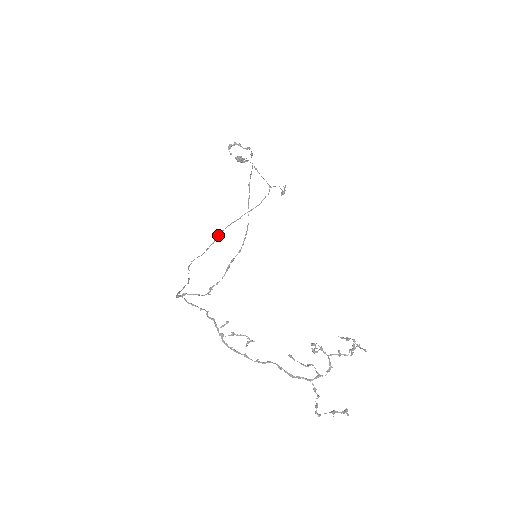
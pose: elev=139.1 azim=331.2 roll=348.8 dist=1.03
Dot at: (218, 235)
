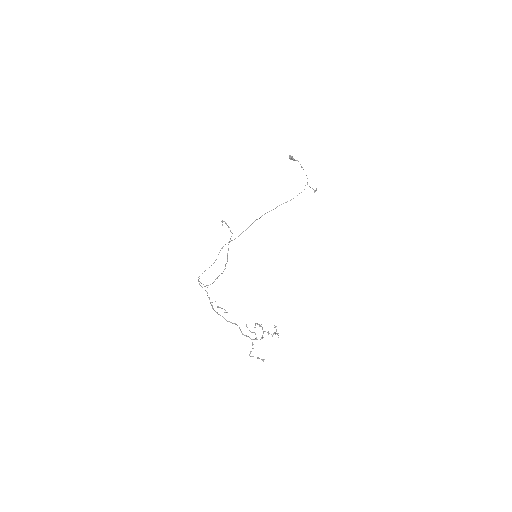
Dot at: (251, 224)
